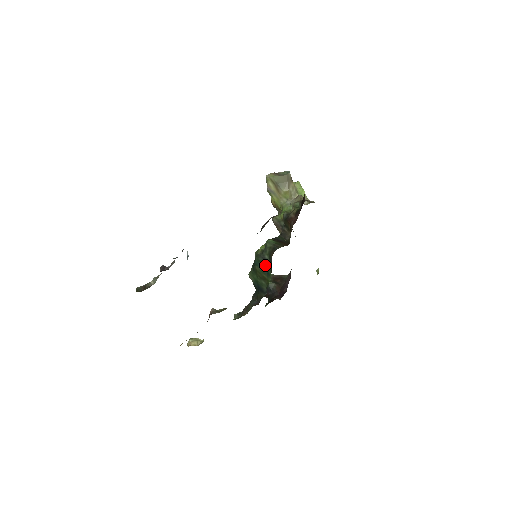
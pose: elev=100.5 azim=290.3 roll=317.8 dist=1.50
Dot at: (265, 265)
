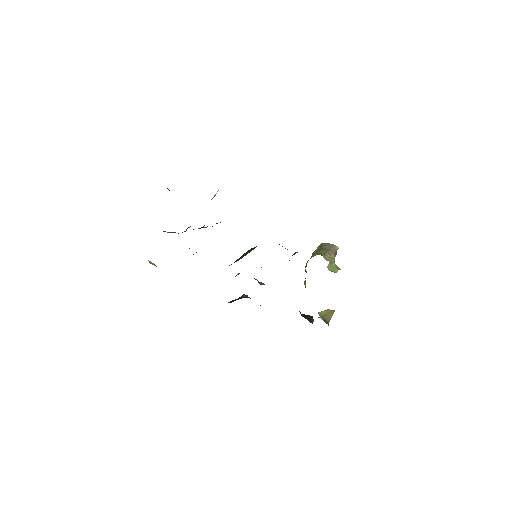
Dot at: occluded
